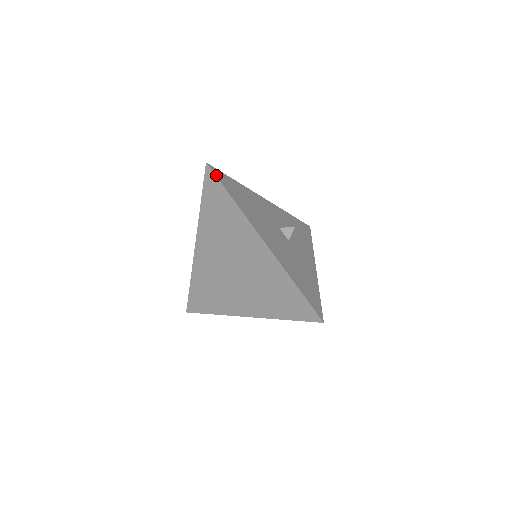
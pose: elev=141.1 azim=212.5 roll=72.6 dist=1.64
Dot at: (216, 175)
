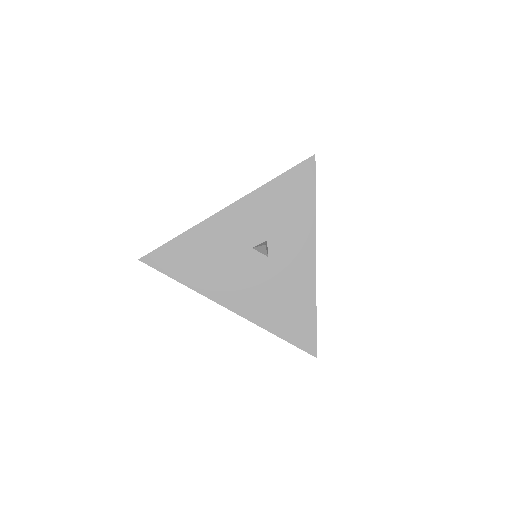
Dot at: (154, 266)
